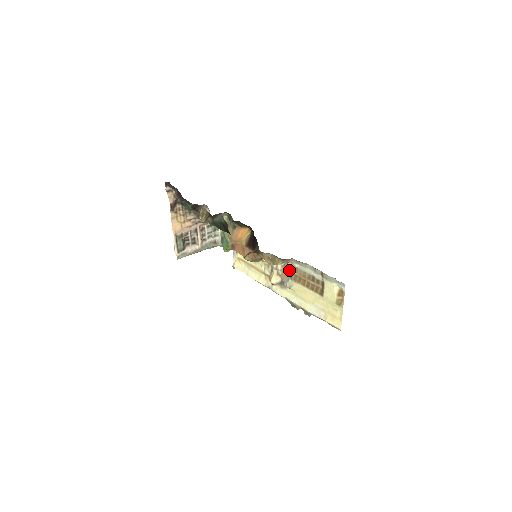
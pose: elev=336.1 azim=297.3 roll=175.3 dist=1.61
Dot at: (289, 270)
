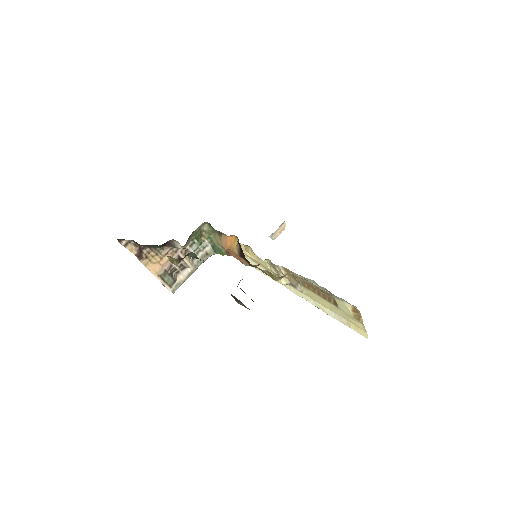
Dot at: (294, 276)
